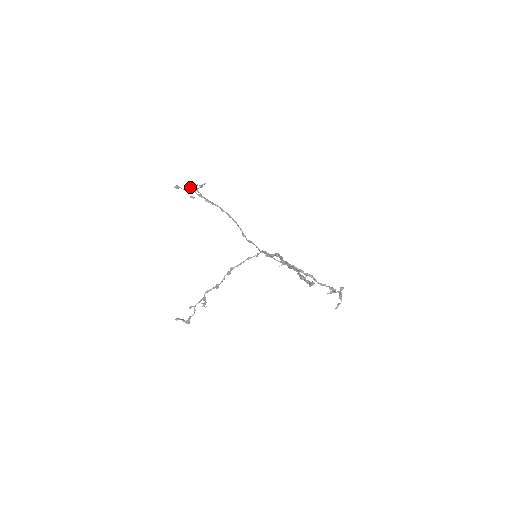
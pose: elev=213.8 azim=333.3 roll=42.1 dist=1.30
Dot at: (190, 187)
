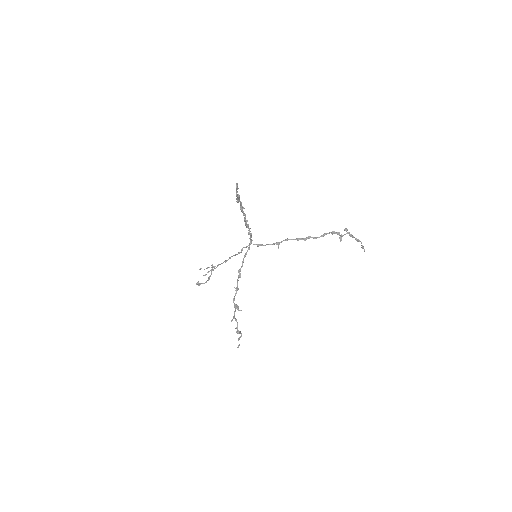
Dot at: (208, 279)
